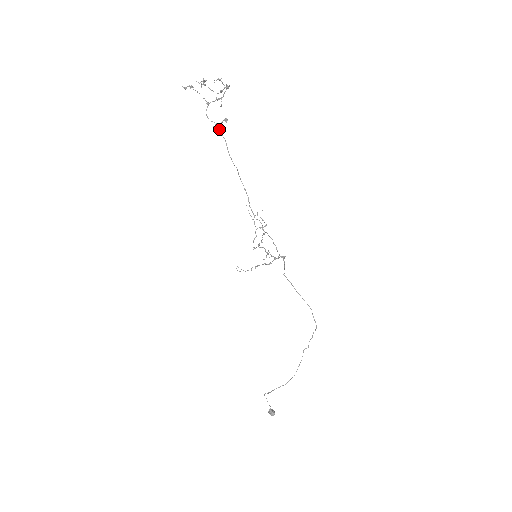
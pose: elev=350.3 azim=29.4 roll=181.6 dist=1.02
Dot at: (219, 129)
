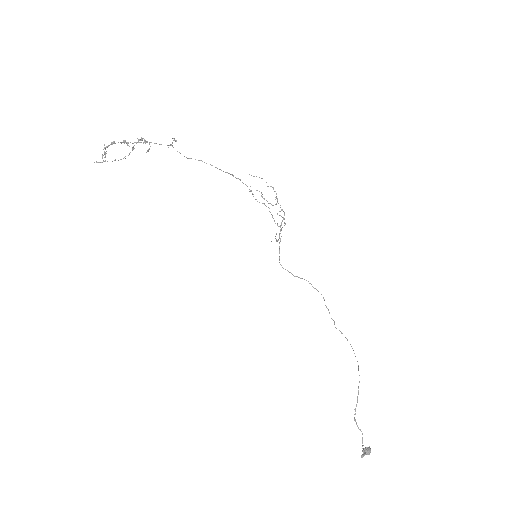
Dot at: occluded
